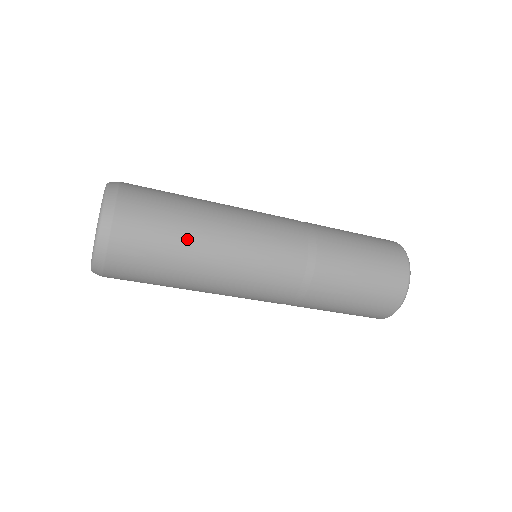
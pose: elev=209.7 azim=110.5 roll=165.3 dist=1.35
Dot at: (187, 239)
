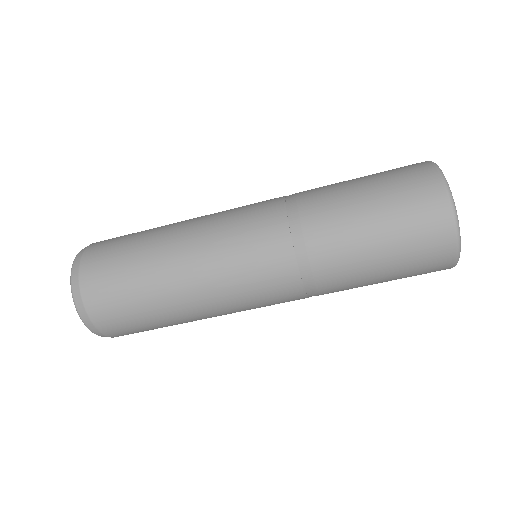
Dot at: (151, 238)
